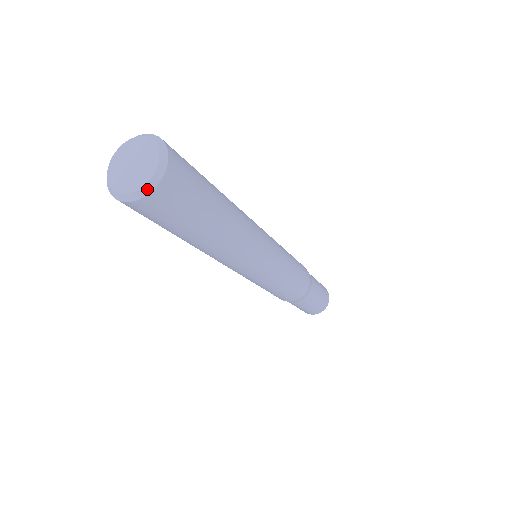
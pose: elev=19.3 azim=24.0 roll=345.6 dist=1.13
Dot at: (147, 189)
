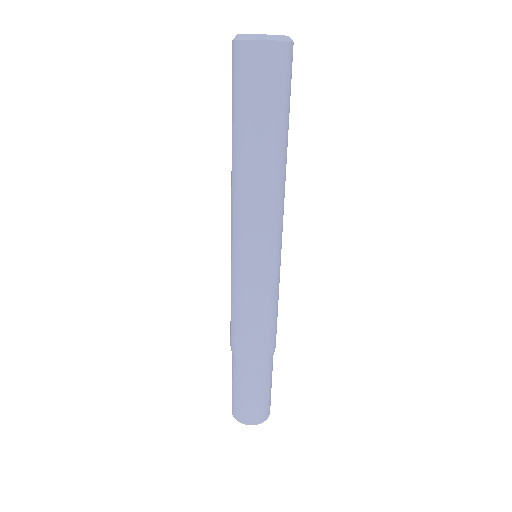
Dot at: (276, 38)
